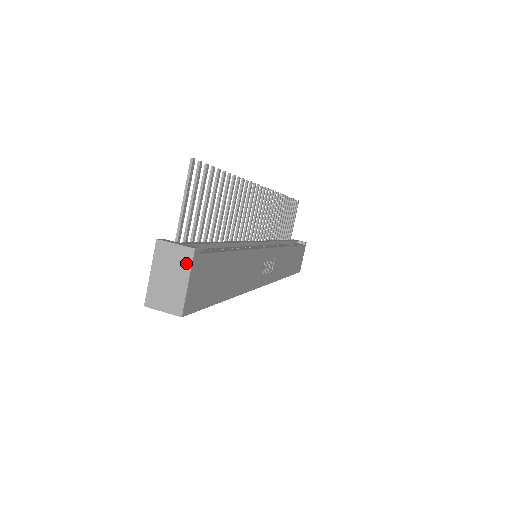
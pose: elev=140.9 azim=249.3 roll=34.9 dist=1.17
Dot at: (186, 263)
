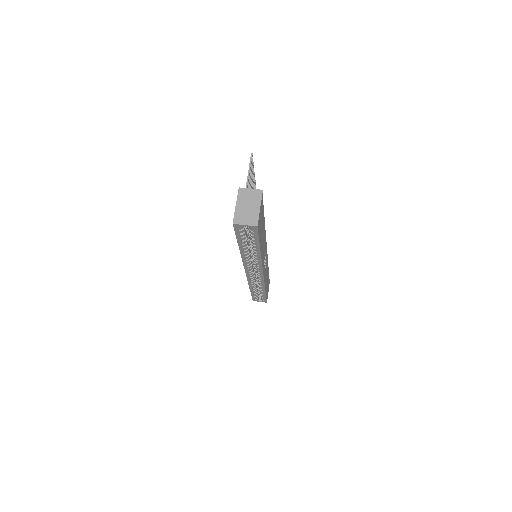
Dot at: (258, 198)
